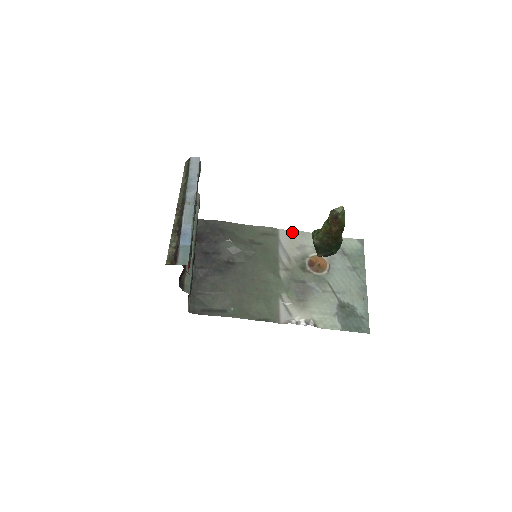
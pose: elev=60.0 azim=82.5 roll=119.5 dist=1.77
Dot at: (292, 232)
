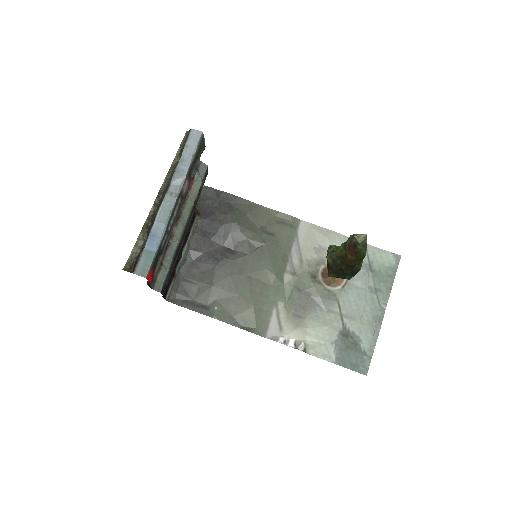
Dot at: (315, 227)
